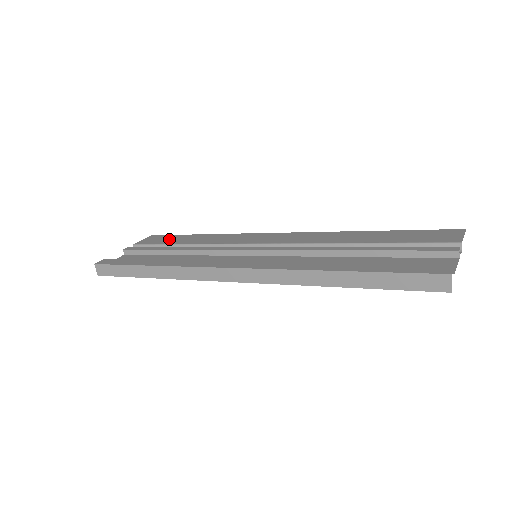
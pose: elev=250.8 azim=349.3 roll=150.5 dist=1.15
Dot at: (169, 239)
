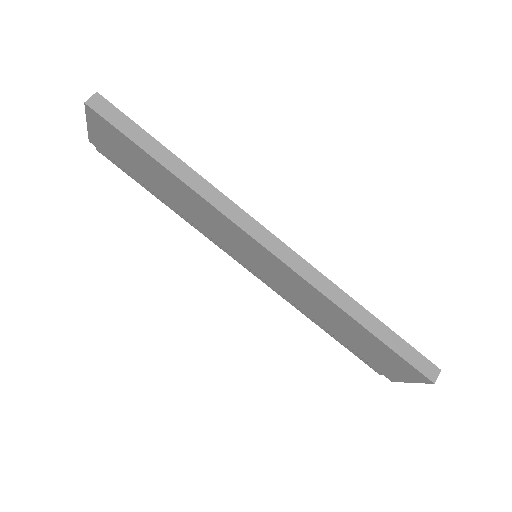
Dot at: occluded
